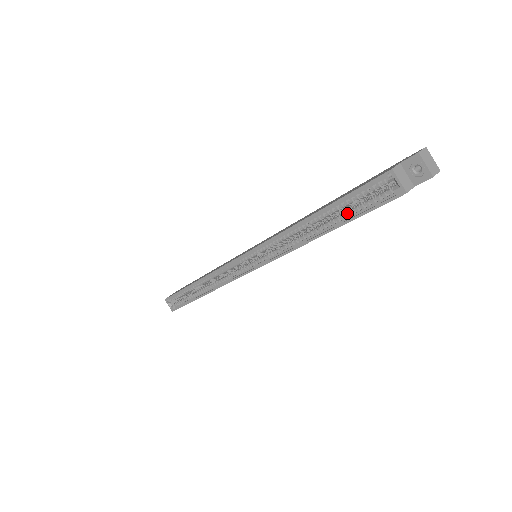
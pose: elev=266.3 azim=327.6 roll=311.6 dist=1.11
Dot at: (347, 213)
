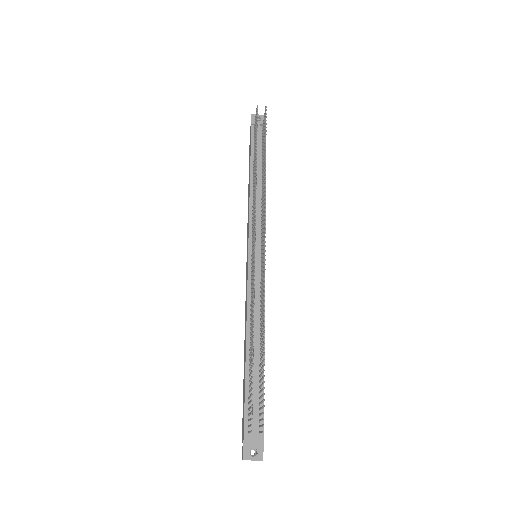
Dot at: occluded
